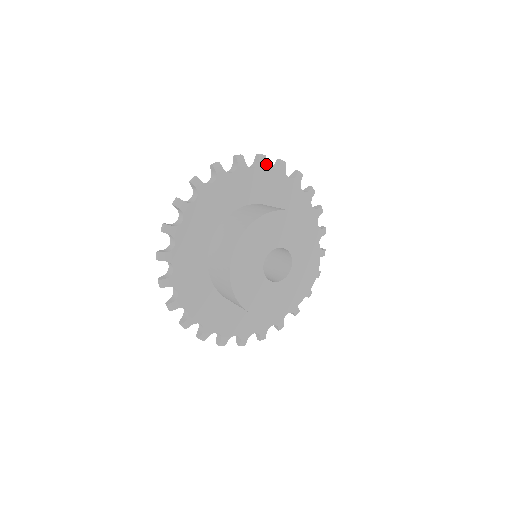
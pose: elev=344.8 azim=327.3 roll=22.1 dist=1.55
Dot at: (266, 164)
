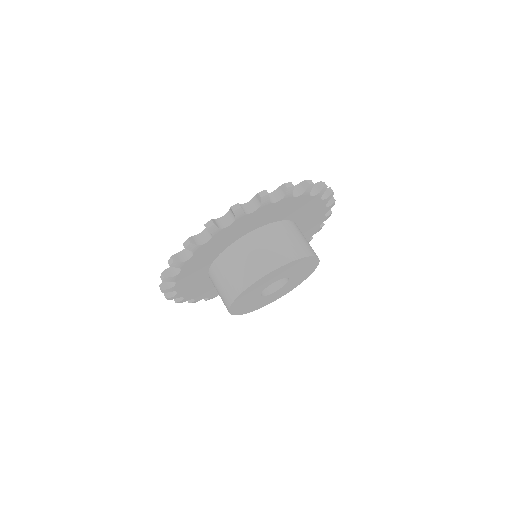
Dot at: (220, 229)
